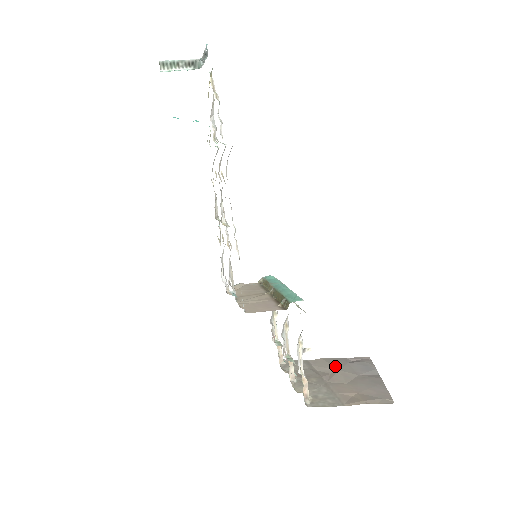
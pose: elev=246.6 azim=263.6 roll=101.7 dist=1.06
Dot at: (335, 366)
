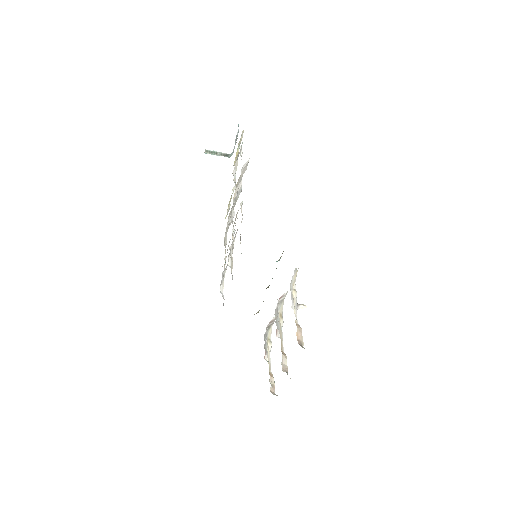
Dot at: occluded
